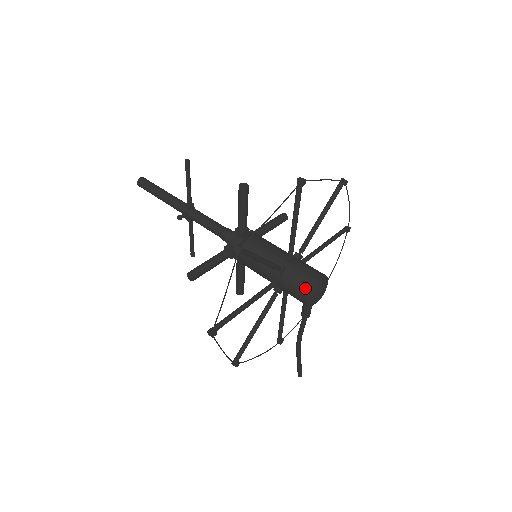
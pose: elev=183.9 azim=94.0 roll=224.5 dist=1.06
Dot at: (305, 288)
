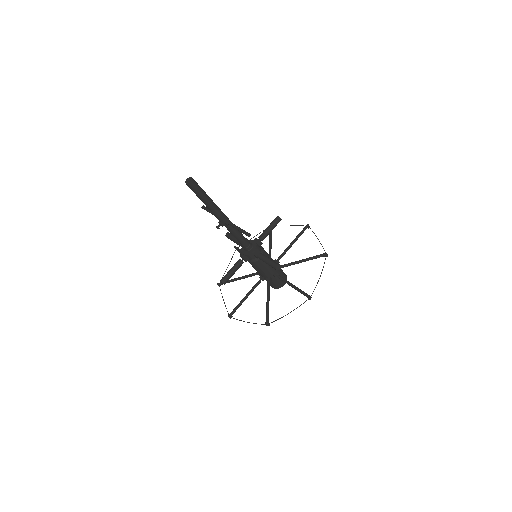
Dot at: (276, 287)
